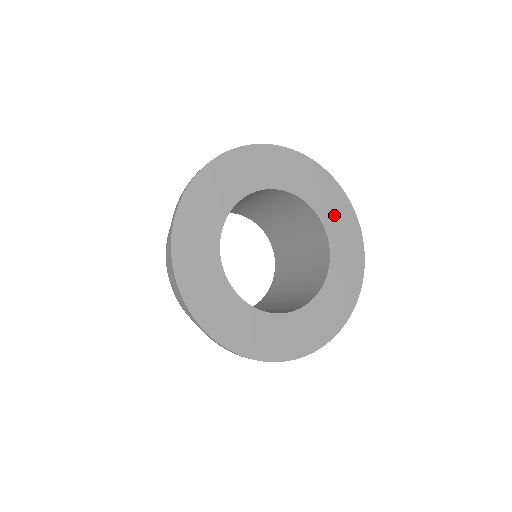
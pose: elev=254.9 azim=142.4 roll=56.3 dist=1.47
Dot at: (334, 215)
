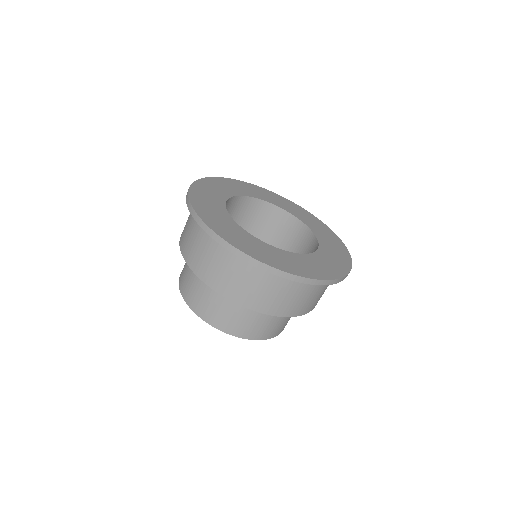
Dot at: (302, 215)
